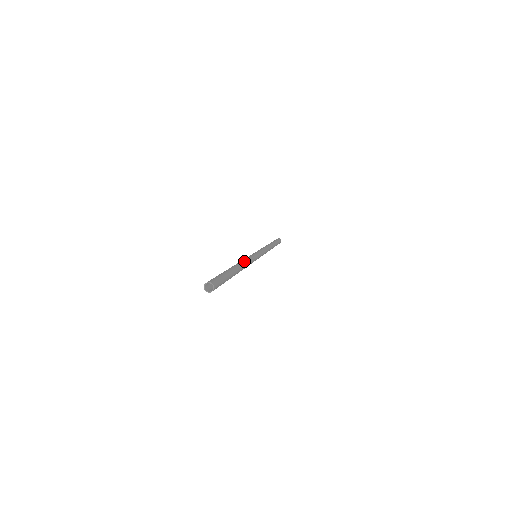
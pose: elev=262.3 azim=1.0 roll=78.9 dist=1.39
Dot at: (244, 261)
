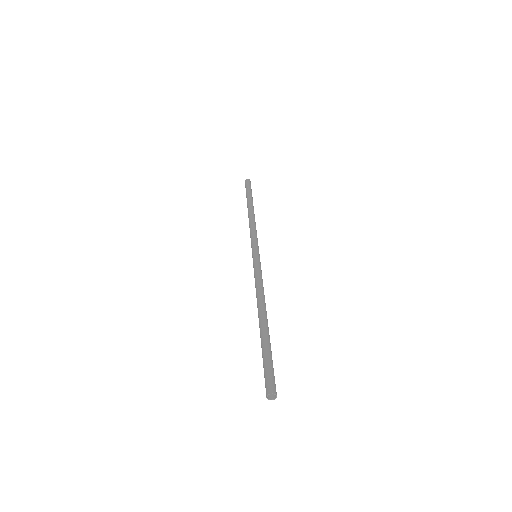
Dot at: occluded
